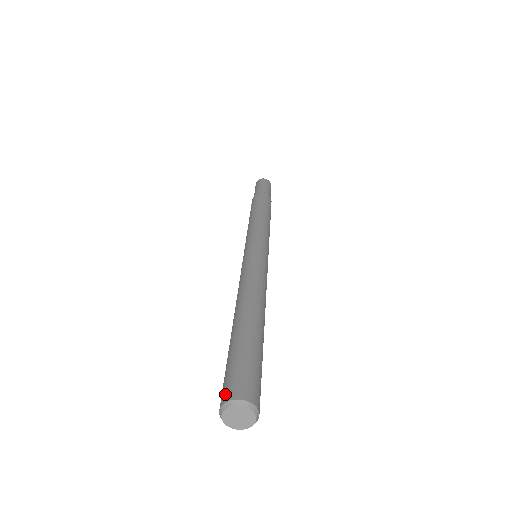
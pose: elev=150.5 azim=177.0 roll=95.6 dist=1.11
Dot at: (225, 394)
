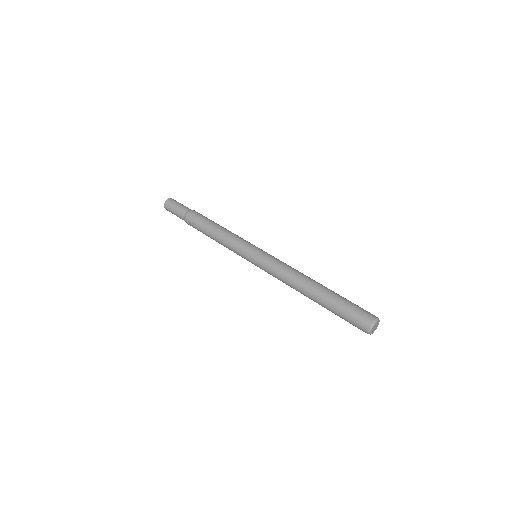
Dot at: (366, 322)
